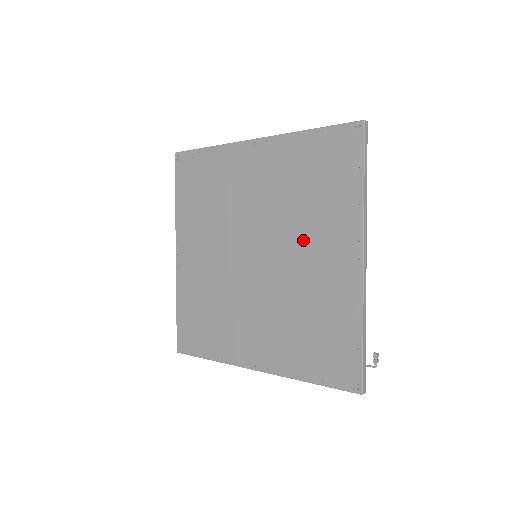
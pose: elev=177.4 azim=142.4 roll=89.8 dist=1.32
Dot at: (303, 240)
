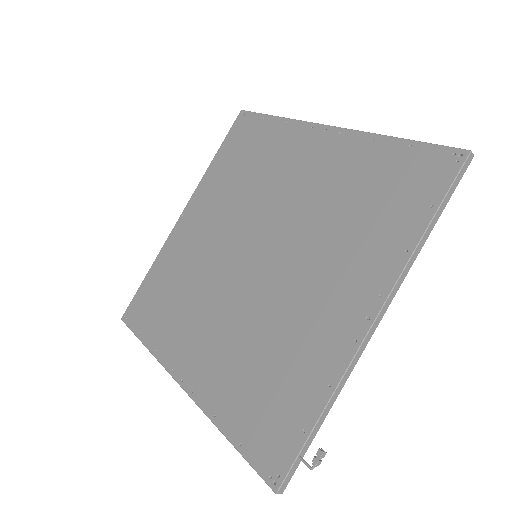
Dot at: (316, 262)
